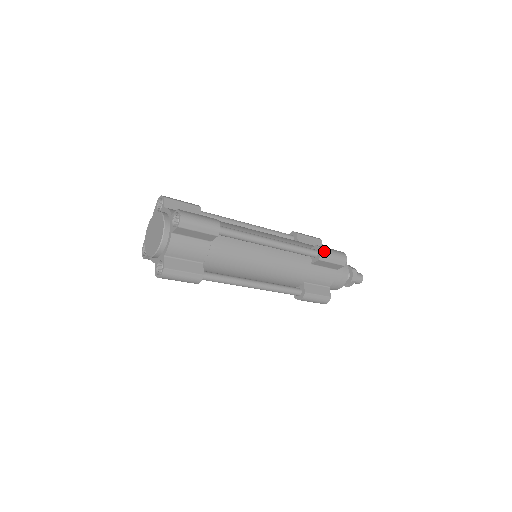
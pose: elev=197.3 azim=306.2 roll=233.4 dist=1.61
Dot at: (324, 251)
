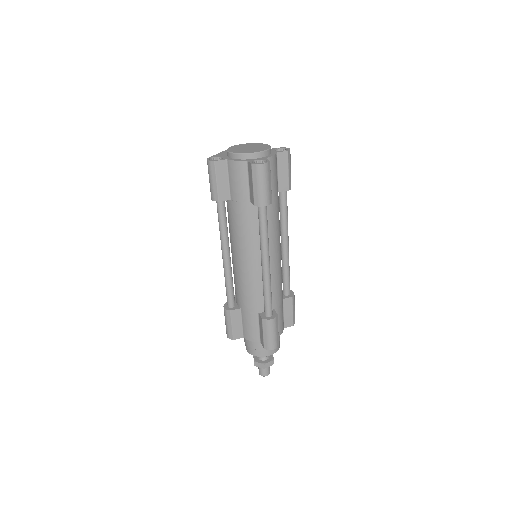
Dot at: (294, 295)
